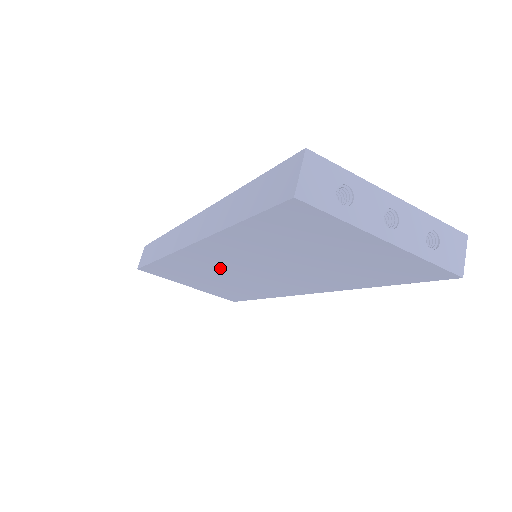
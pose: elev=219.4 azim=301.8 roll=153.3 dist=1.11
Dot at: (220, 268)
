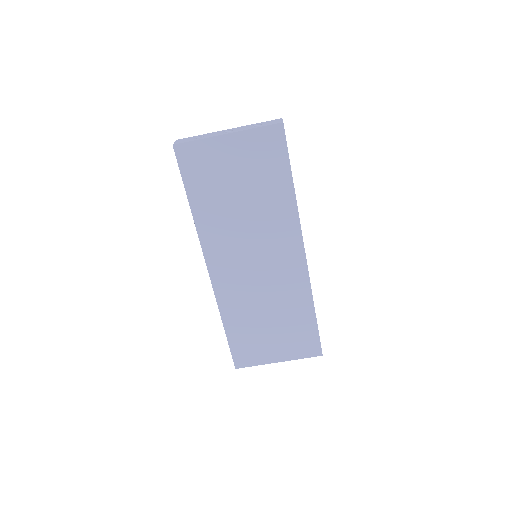
Dot at: (245, 282)
